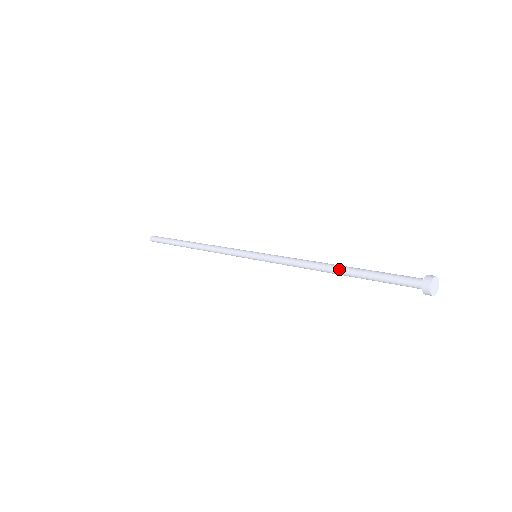
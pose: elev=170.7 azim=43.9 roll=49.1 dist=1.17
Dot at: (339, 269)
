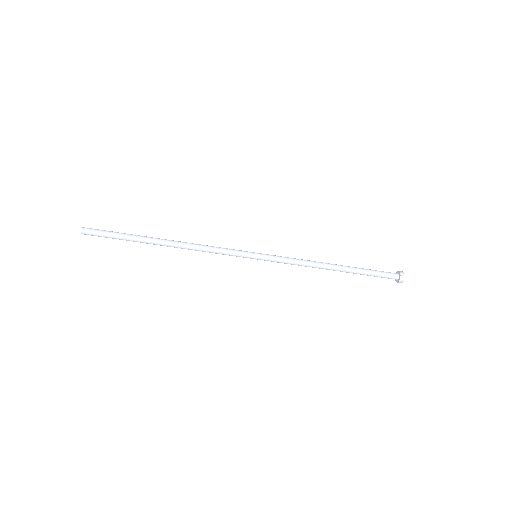
Dot at: (341, 265)
